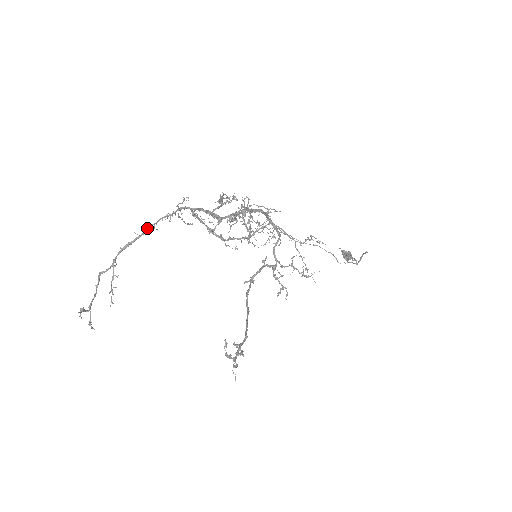
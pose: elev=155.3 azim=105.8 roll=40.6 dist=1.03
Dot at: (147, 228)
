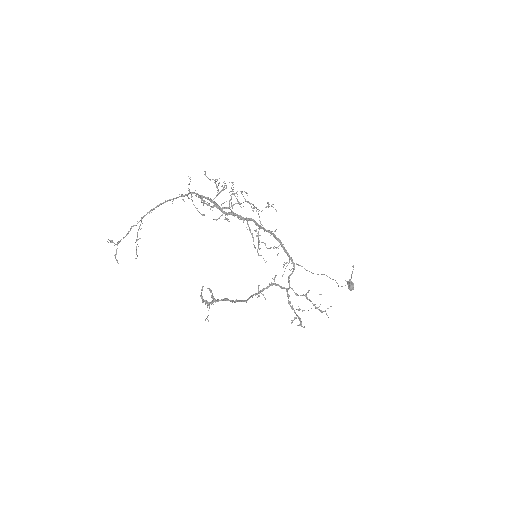
Dot at: occluded
